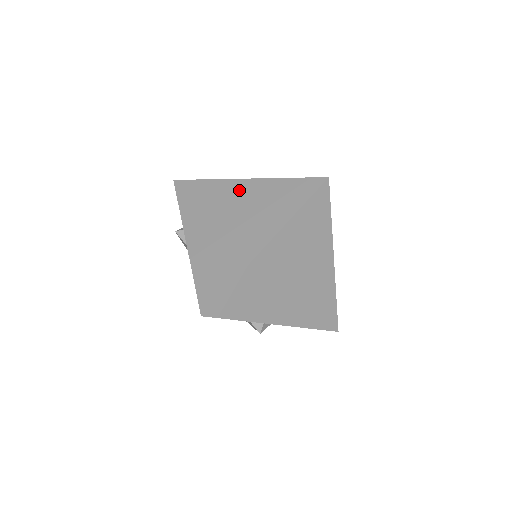
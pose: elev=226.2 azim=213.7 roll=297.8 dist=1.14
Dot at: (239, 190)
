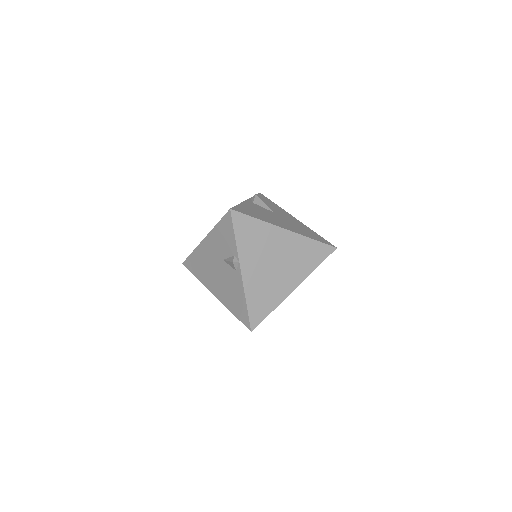
Dot at: (282, 239)
